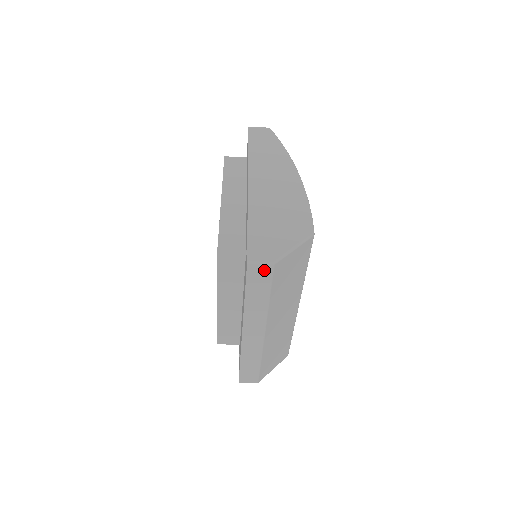
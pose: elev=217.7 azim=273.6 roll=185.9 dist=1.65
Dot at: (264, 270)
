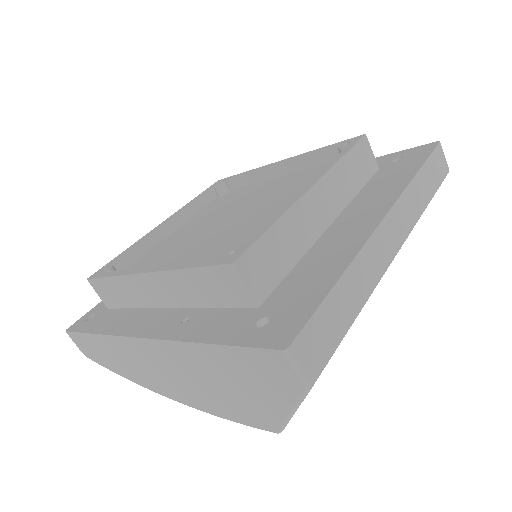
Dot at: (443, 165)
